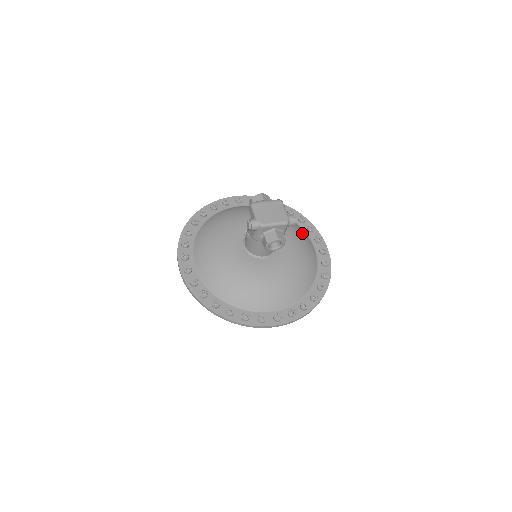
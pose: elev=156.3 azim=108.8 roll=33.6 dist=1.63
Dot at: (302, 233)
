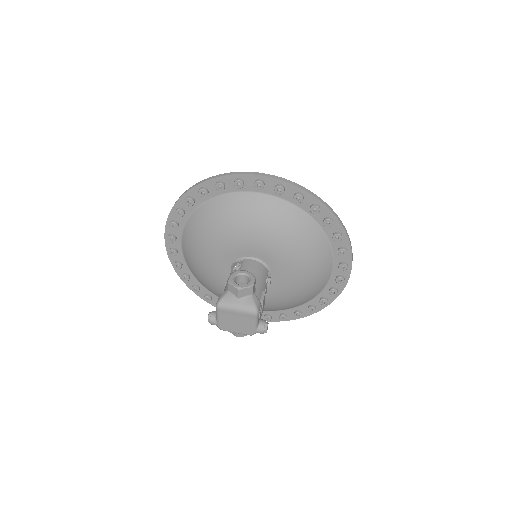
Dot at: (321, 261)
